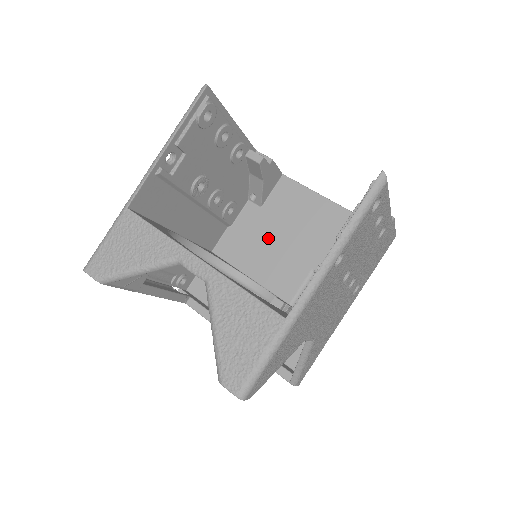
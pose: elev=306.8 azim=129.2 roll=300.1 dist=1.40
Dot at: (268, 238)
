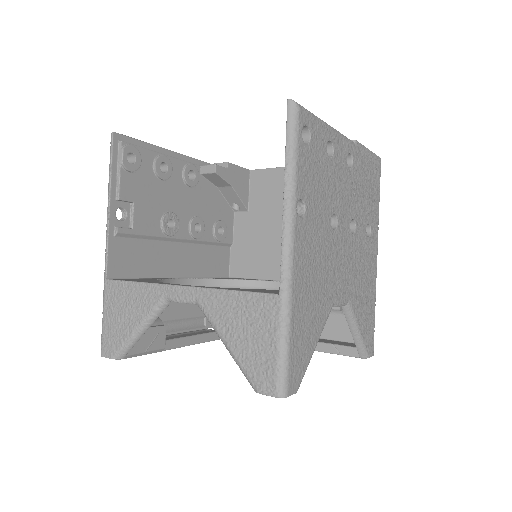
Dot at: (269, 235)
